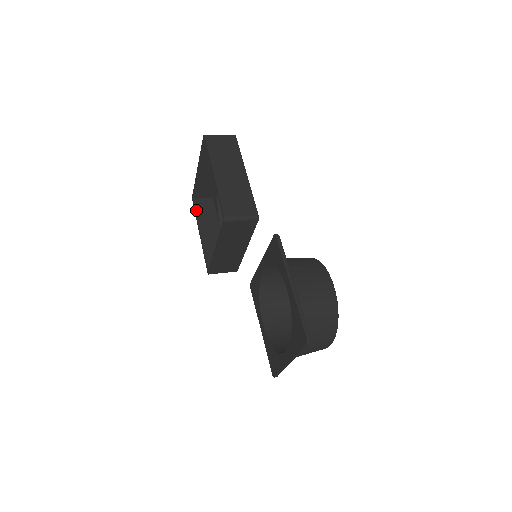
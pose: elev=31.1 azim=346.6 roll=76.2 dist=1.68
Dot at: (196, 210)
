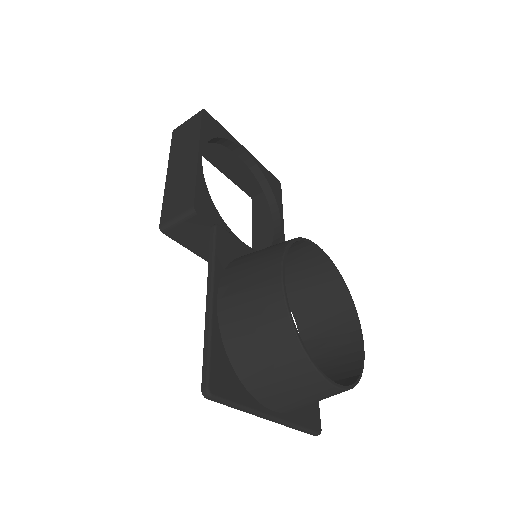
Dot at: (252, 211)
